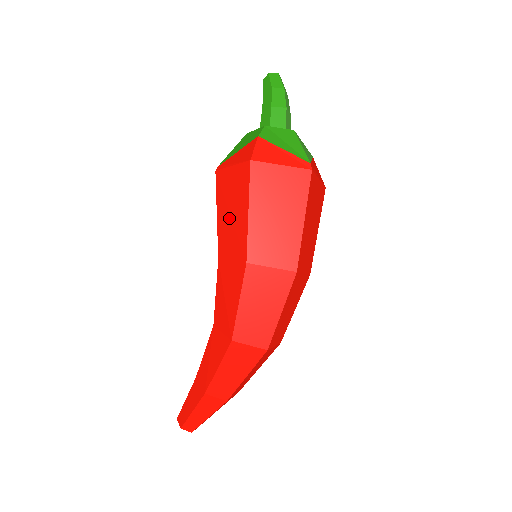
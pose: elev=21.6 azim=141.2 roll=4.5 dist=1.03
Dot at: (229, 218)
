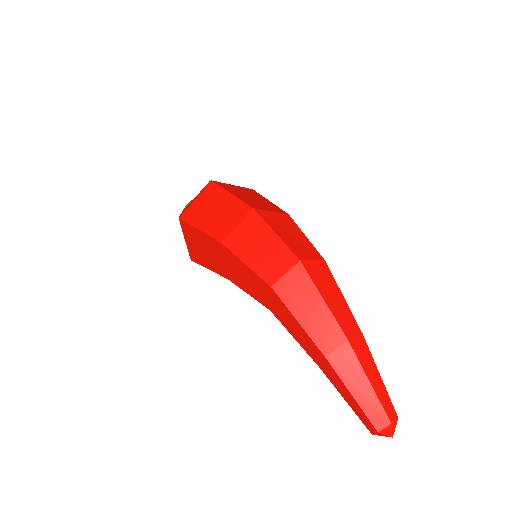
Dot at: (206, 254)
